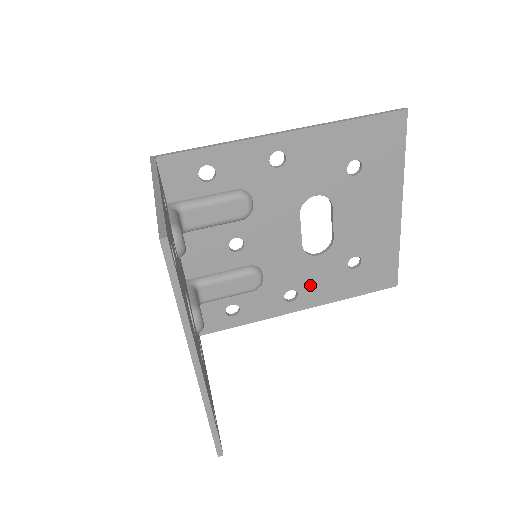
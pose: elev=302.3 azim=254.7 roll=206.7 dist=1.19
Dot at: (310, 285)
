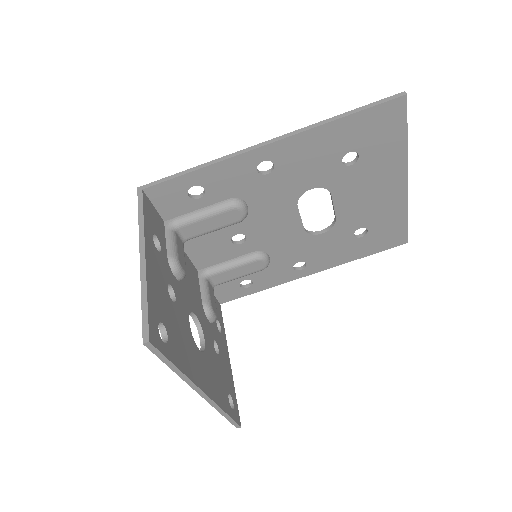
Dot at: (317, 256)
